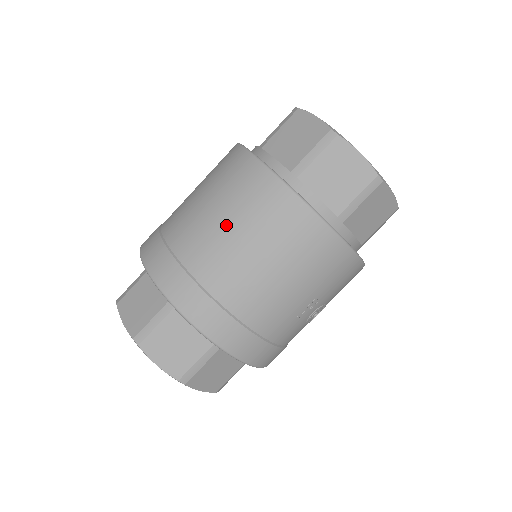
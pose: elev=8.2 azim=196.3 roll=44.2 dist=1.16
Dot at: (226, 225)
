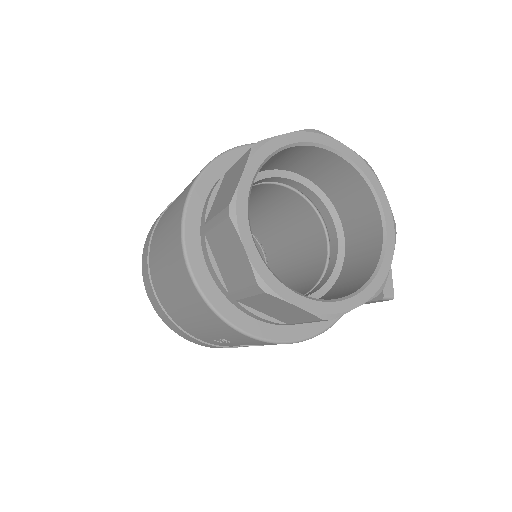
Dot at: (162, 239)
